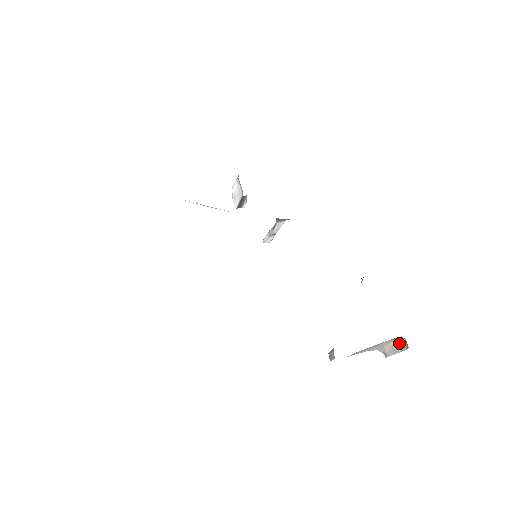
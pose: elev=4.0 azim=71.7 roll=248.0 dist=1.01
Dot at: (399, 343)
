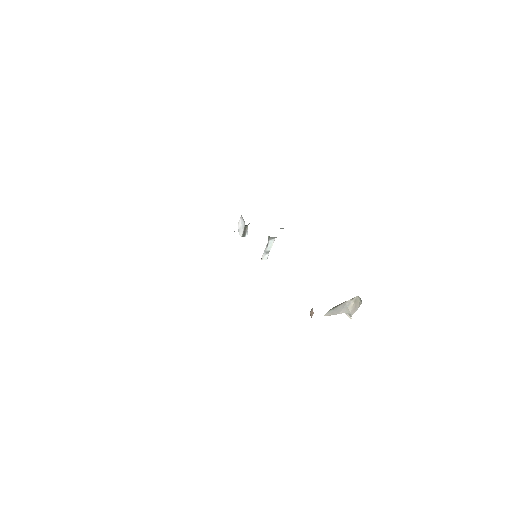
Dot at: (356, 302)
